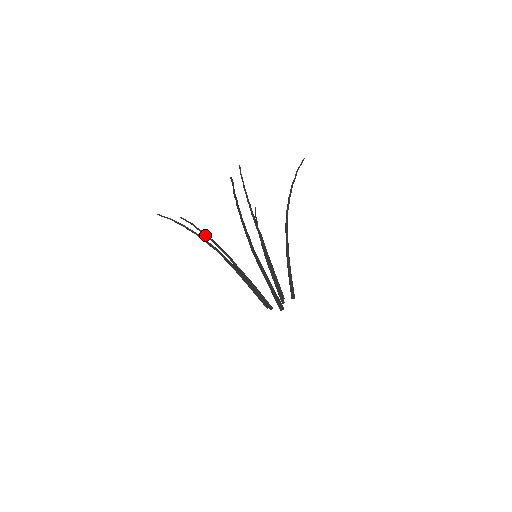
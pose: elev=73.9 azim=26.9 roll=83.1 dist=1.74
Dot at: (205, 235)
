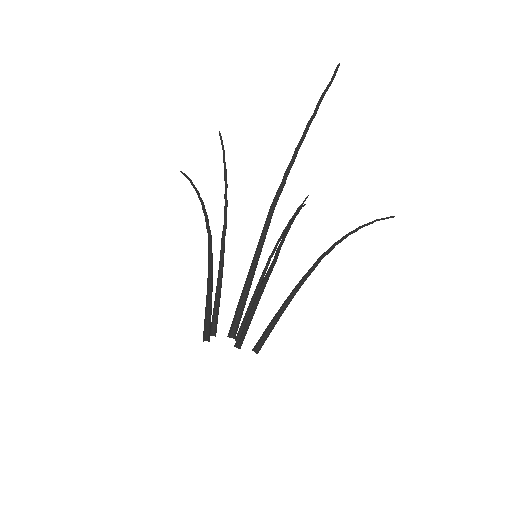
Dot at: (225, 174)
